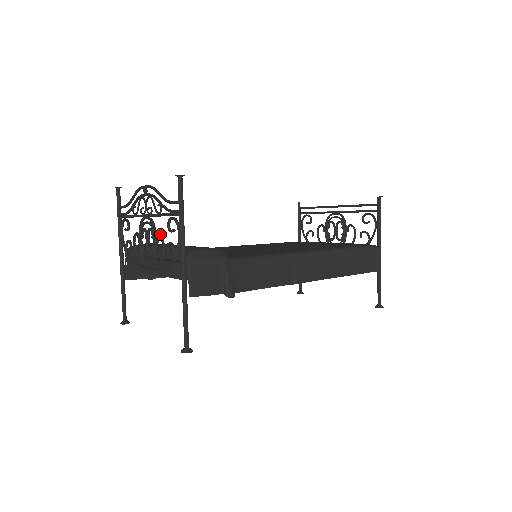
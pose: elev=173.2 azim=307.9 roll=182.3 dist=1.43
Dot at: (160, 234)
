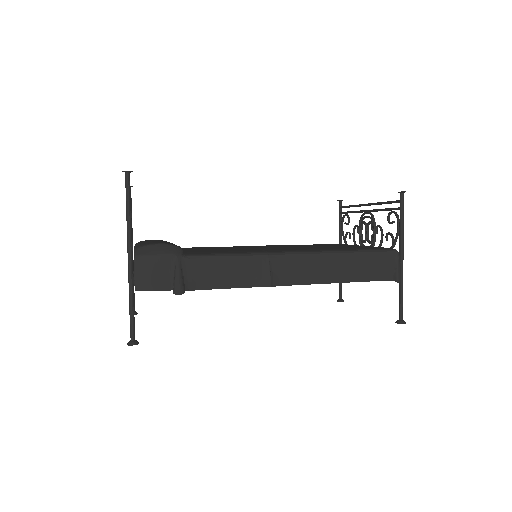
Dot at: occluded
